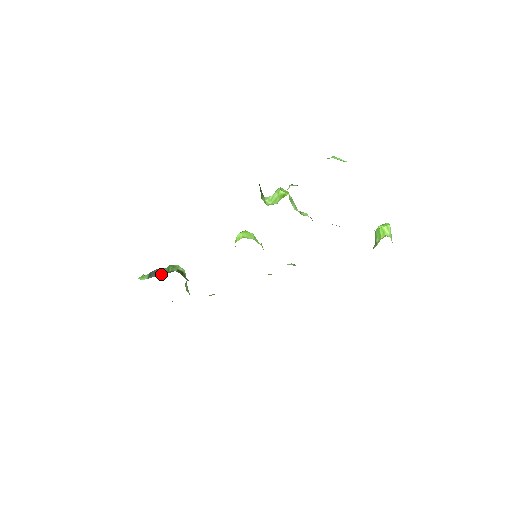
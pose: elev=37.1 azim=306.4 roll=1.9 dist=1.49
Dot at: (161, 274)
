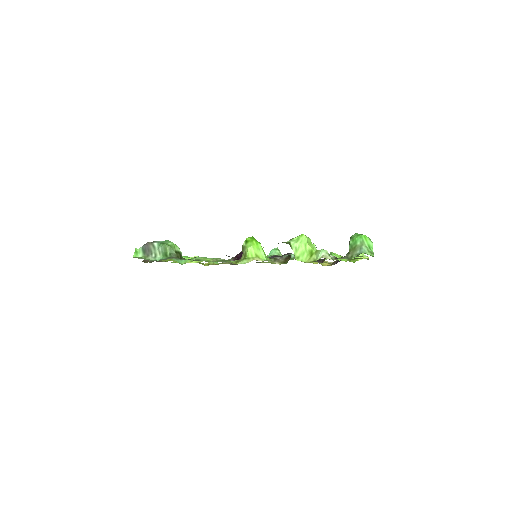
Dot at: (158, 254)
